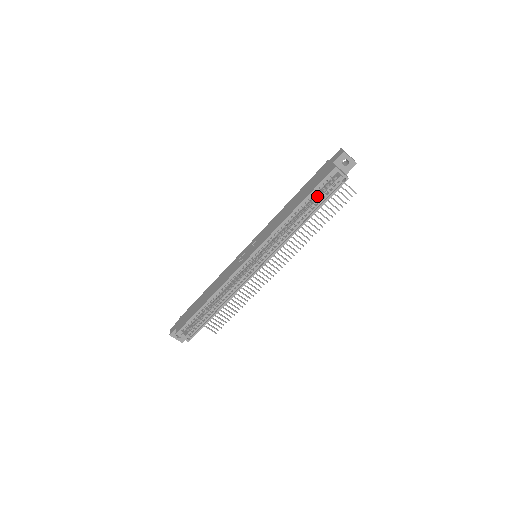
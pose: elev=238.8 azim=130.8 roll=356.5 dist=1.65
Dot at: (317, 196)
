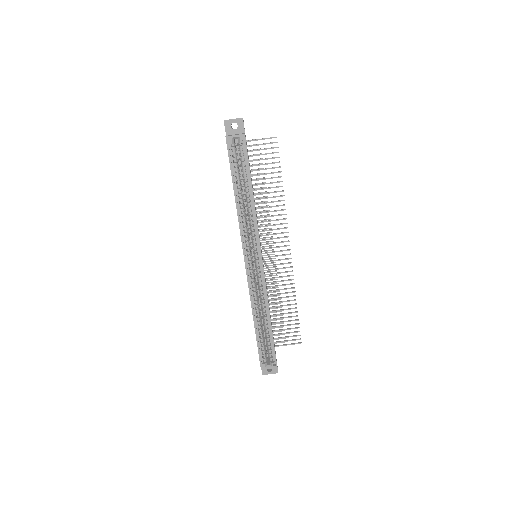
Dot at: (241, 170)
